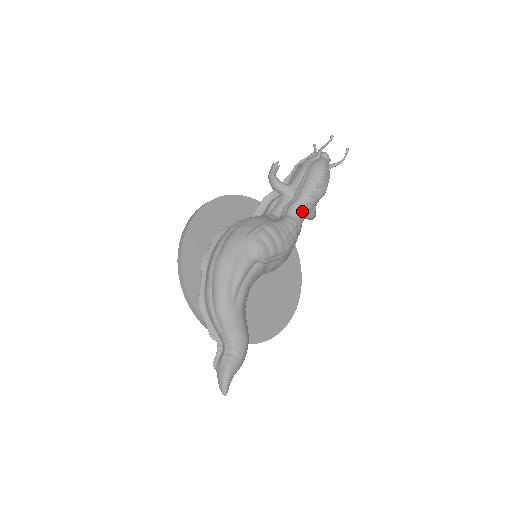
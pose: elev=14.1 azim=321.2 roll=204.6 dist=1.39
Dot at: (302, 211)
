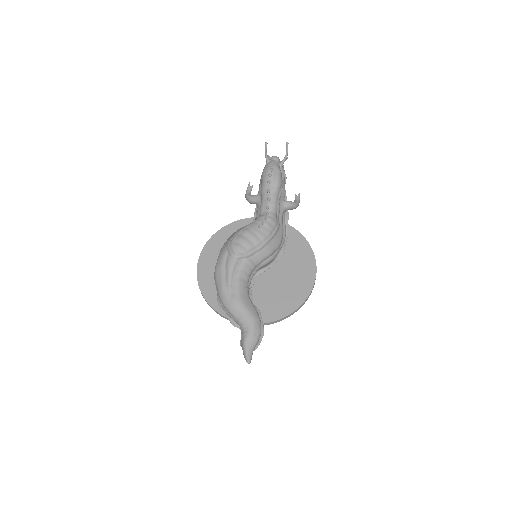
Dot at: (267, 207)
